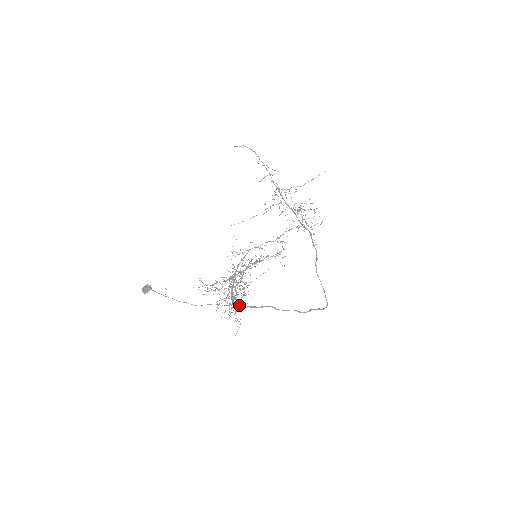
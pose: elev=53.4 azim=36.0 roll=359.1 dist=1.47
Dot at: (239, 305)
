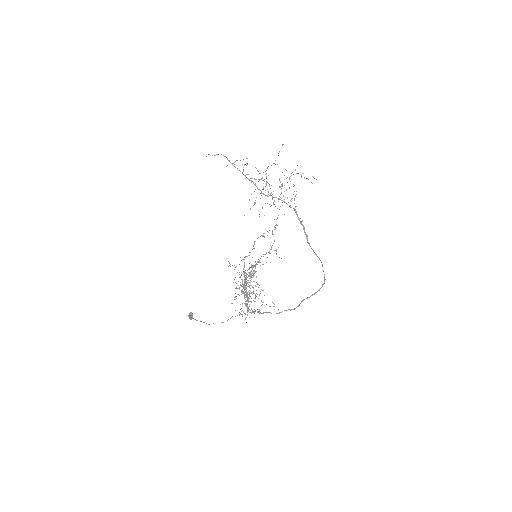
Dot at: (251, 312)
